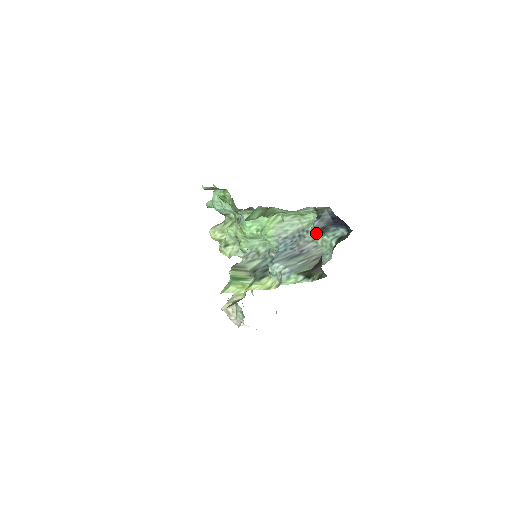
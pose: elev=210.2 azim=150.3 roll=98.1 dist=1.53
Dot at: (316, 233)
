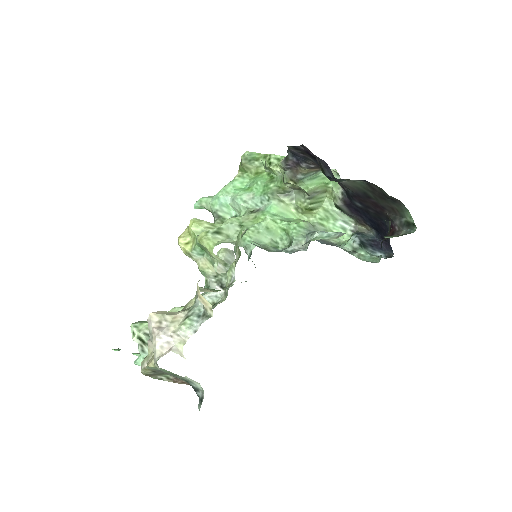
Dot at: (352, 246)
